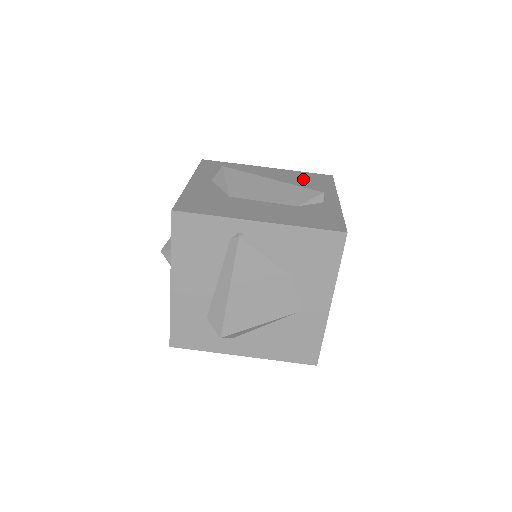
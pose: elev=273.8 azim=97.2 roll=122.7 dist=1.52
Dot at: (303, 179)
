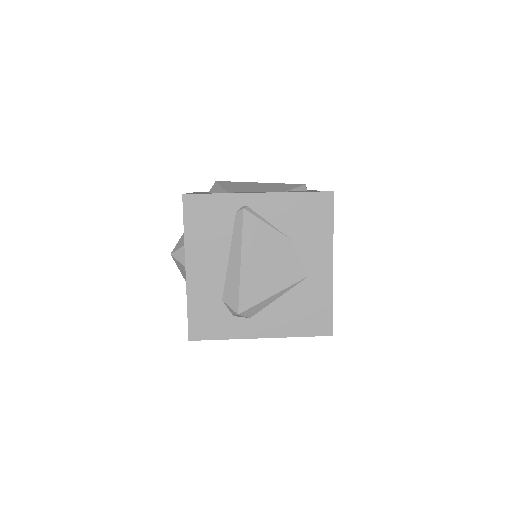
Dot at: occluded
